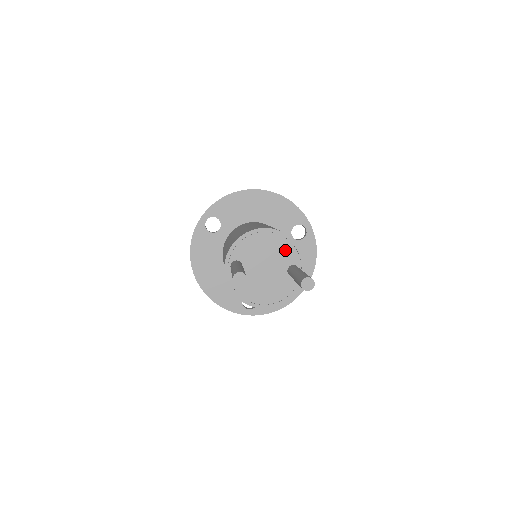
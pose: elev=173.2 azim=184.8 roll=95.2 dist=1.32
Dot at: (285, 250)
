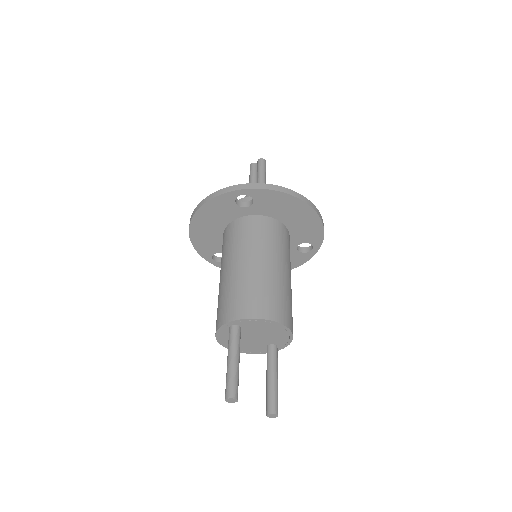
Dot at: (280, 338)
